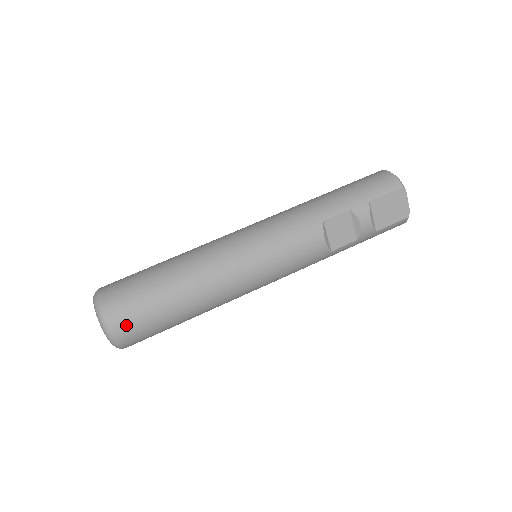
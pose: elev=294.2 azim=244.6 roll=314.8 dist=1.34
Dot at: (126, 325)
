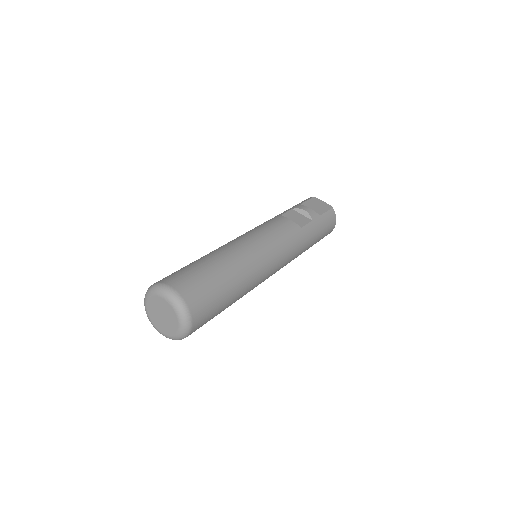
Dot at: (181, 282)
